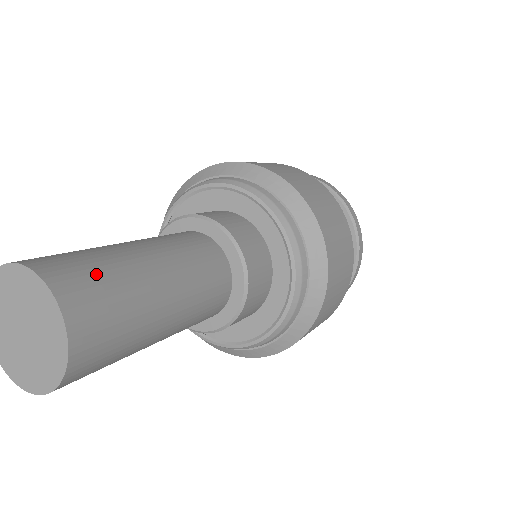
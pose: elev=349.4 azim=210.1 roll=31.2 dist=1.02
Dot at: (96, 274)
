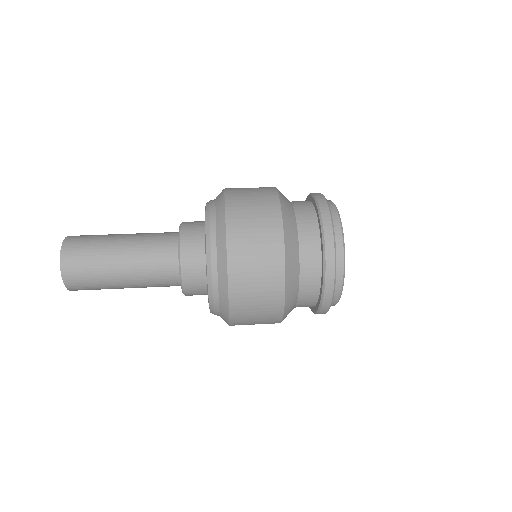
Dot at: (88, 238)
